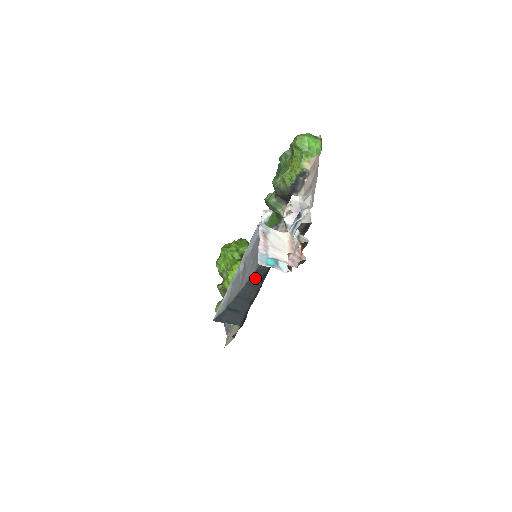
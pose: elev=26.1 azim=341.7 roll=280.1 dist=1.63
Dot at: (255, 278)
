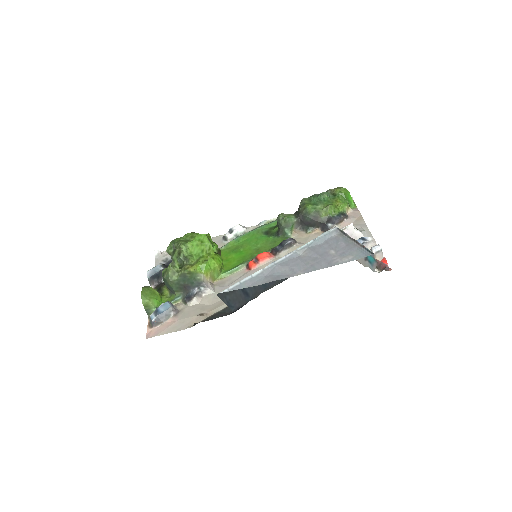
Dot at: occluded
